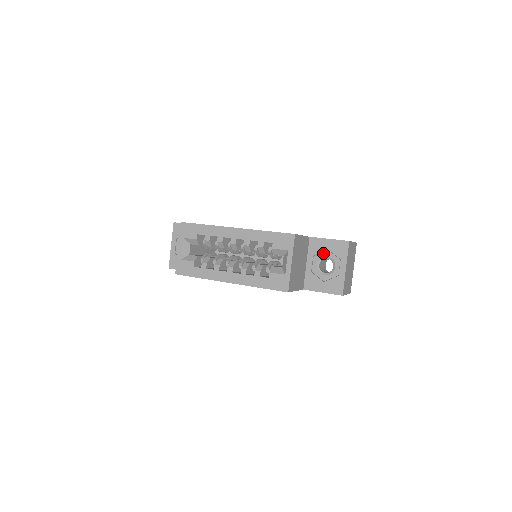
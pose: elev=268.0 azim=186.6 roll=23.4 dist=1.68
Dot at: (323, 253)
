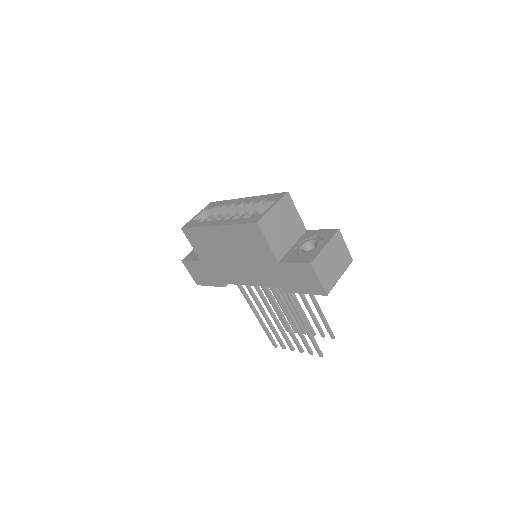
Dot at: (312, 238)
